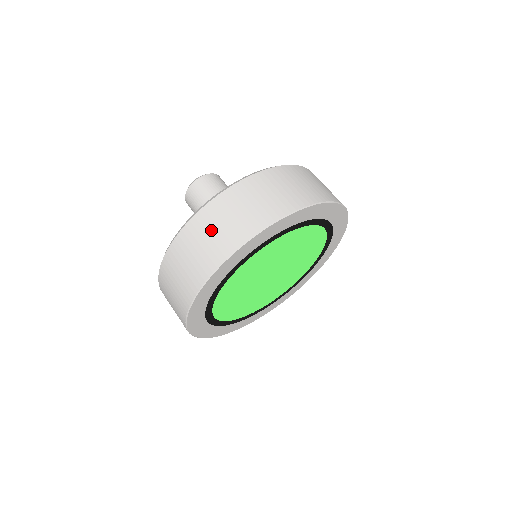
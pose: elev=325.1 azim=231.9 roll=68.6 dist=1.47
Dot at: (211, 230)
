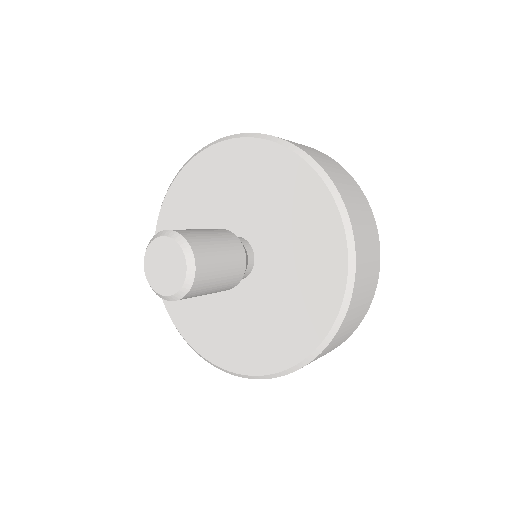
Dot at: (337, 343)
